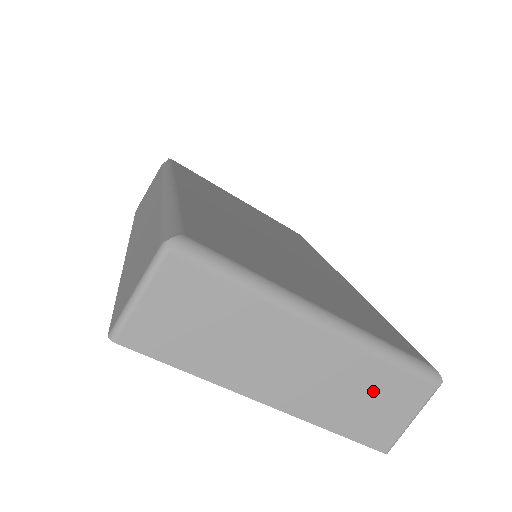
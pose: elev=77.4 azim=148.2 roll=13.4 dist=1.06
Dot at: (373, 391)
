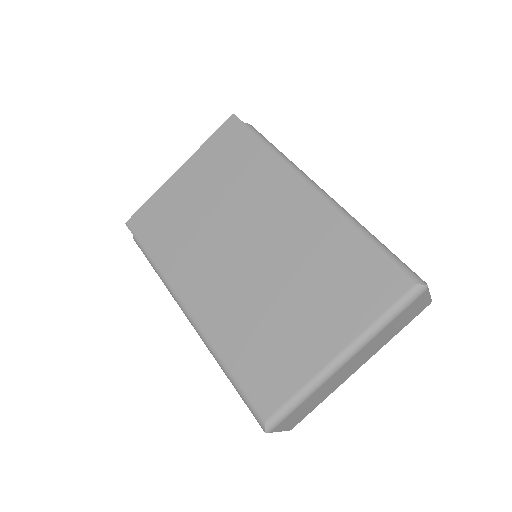
Dot at: (397, 324)
